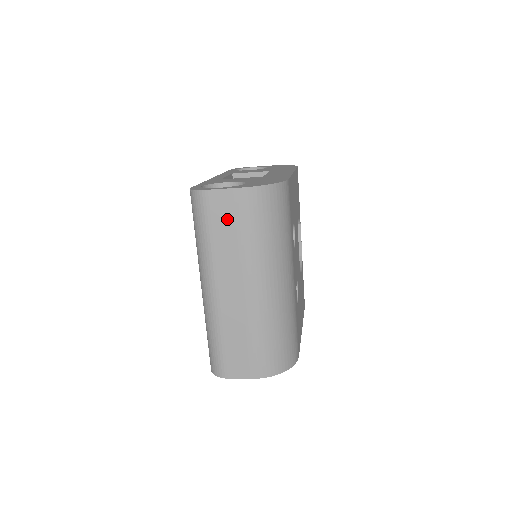
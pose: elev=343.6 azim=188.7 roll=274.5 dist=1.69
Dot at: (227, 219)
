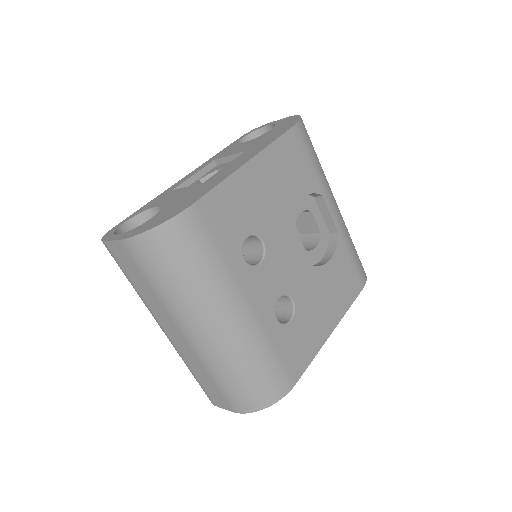
Dot at: (133, 269)
